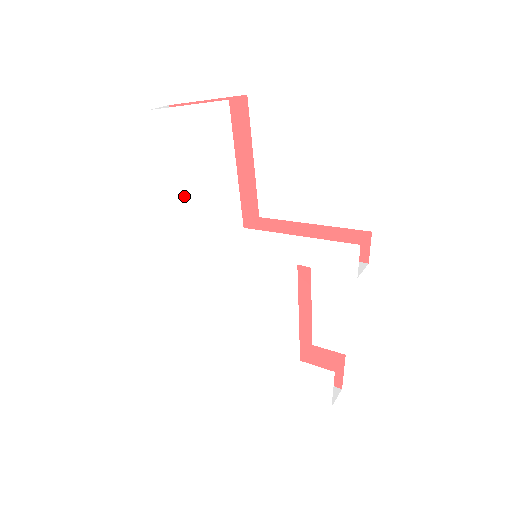
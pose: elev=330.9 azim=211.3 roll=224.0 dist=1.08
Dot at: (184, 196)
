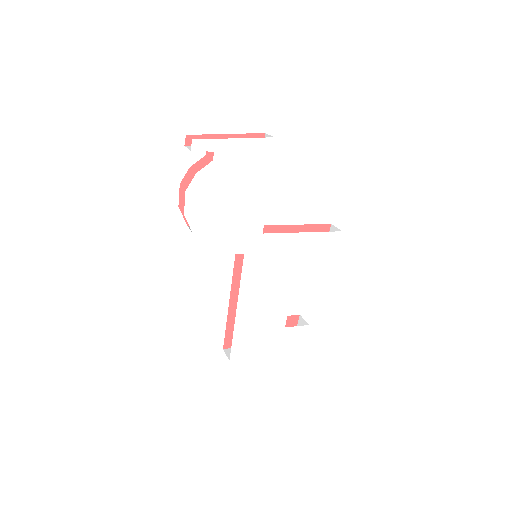
Dot at: (211, 214)
